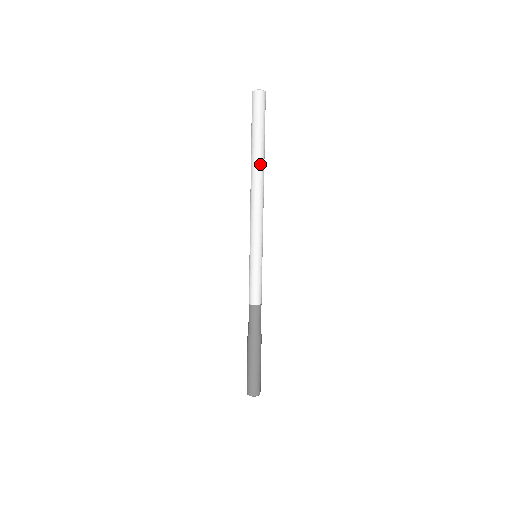
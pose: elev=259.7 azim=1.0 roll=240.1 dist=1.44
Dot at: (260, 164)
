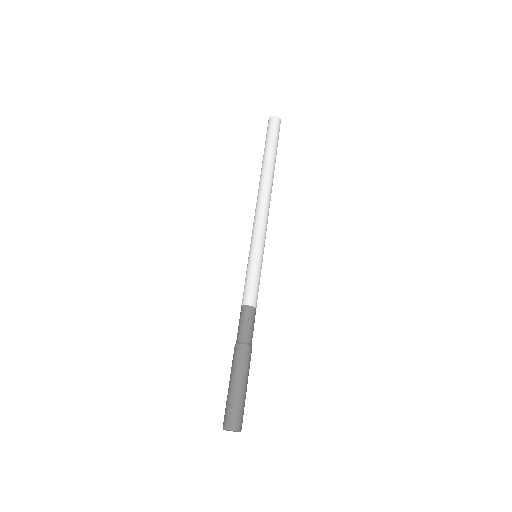
Dot at: (270, 170)
